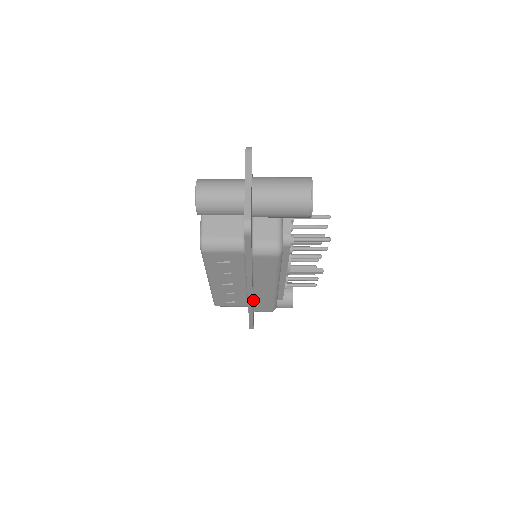
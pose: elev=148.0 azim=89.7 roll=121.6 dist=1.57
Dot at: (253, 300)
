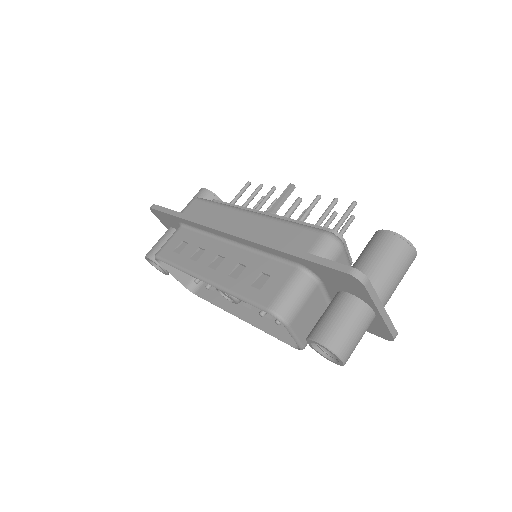
Dot at: occluded
